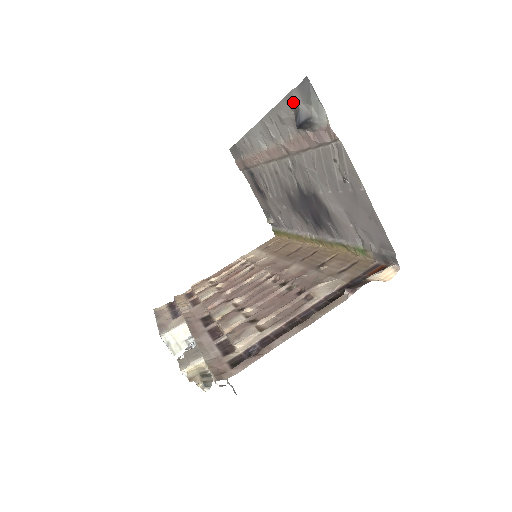
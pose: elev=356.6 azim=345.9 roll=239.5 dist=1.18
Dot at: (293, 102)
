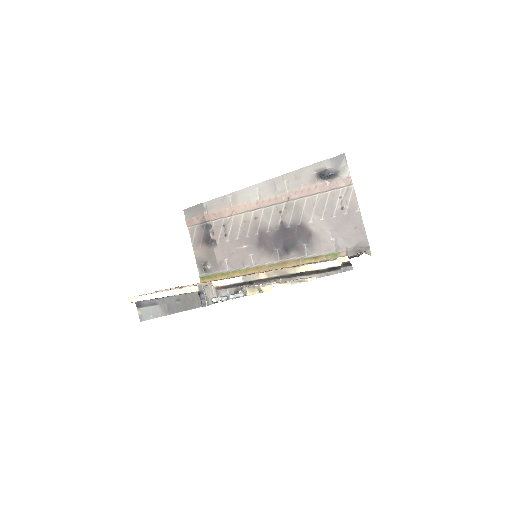
Dot at: (321, 166)
